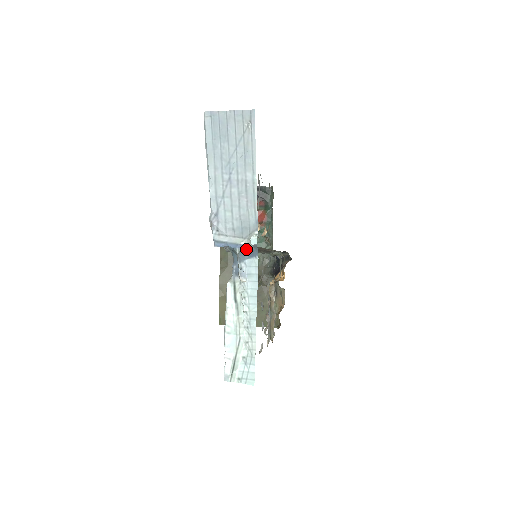
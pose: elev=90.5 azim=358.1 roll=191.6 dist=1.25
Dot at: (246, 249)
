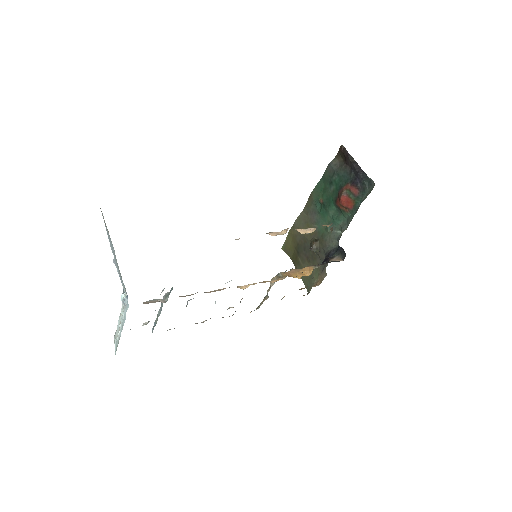
Dot at: occluded
